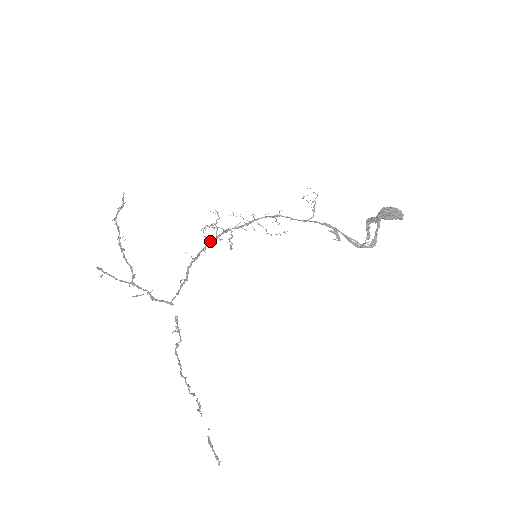
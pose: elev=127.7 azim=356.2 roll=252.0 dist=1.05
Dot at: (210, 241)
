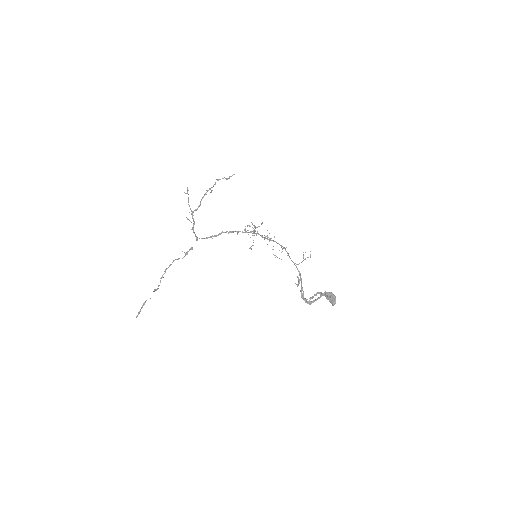
Dot at: (245, 231)
